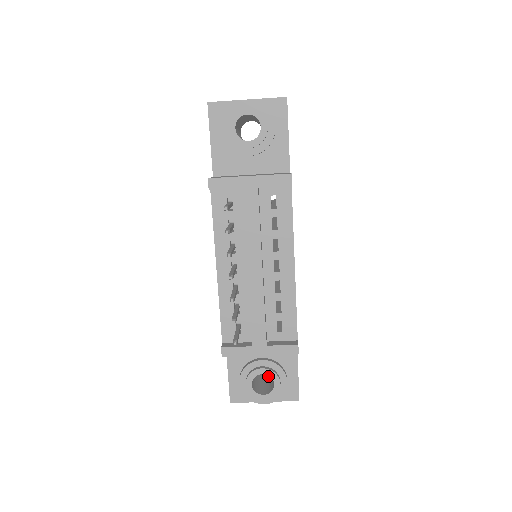
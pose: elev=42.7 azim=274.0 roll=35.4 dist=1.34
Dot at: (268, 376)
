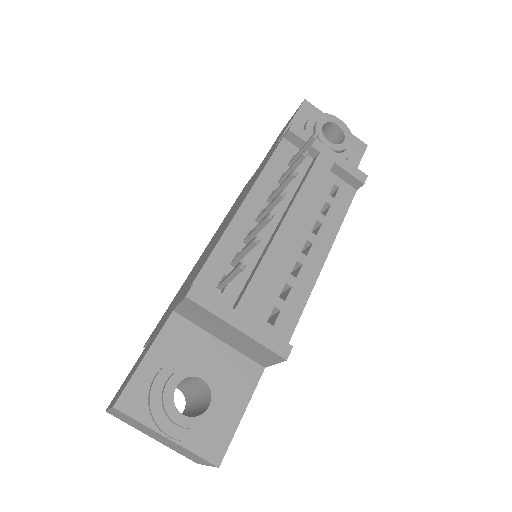
Dot at: occluded
